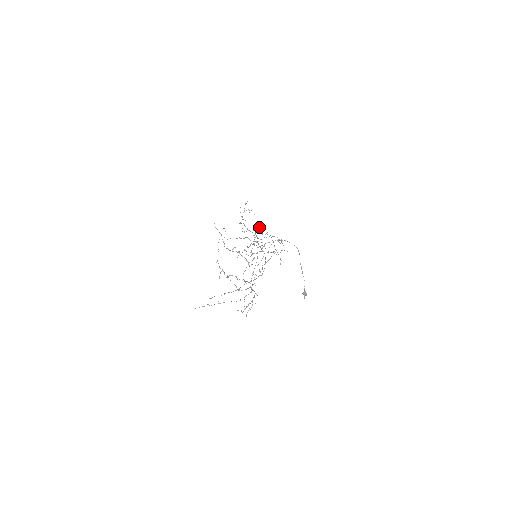
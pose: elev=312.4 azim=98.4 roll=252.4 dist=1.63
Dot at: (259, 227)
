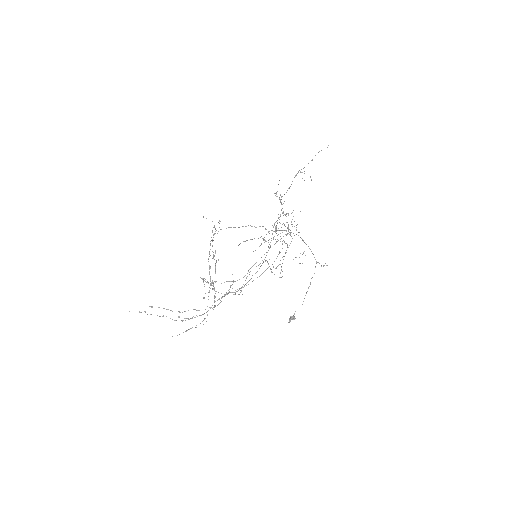
Dot at: occluded
